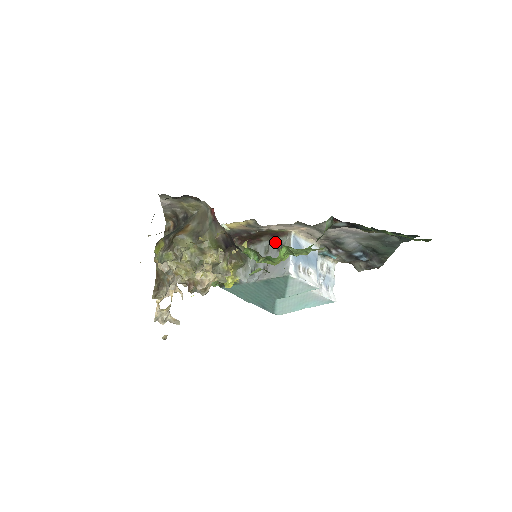
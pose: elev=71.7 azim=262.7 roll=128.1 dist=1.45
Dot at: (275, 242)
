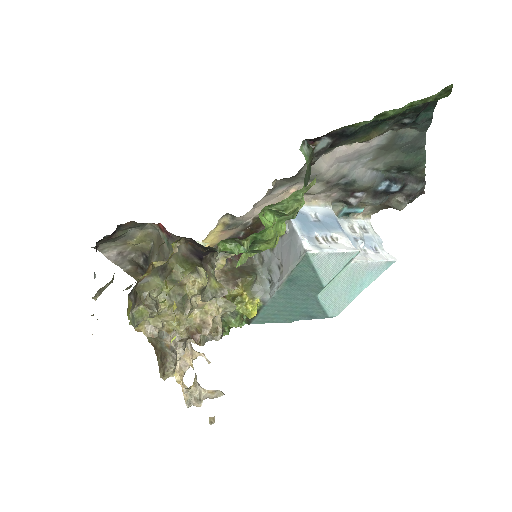
Dot at: occluded
